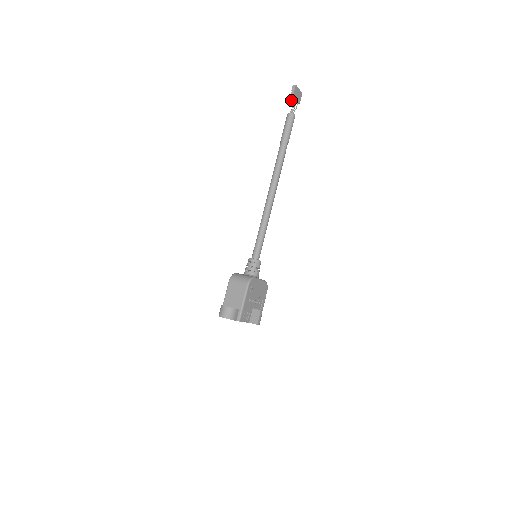
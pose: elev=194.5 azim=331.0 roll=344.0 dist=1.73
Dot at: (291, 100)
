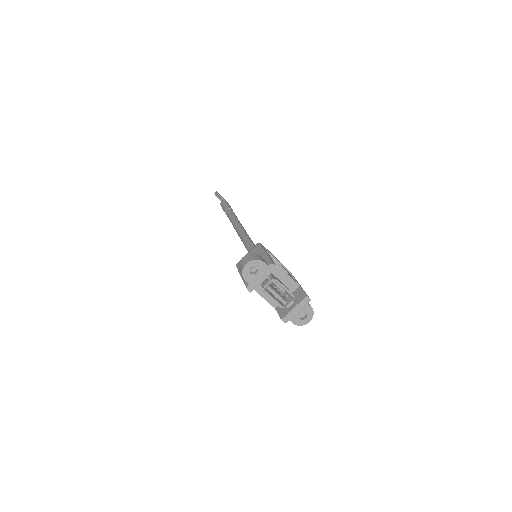
Dot at: (218, 197)
